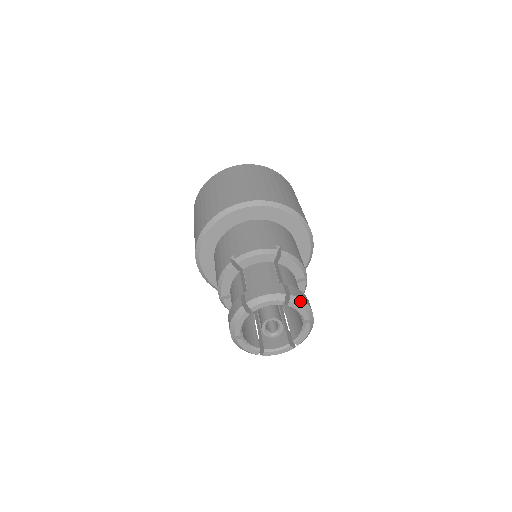
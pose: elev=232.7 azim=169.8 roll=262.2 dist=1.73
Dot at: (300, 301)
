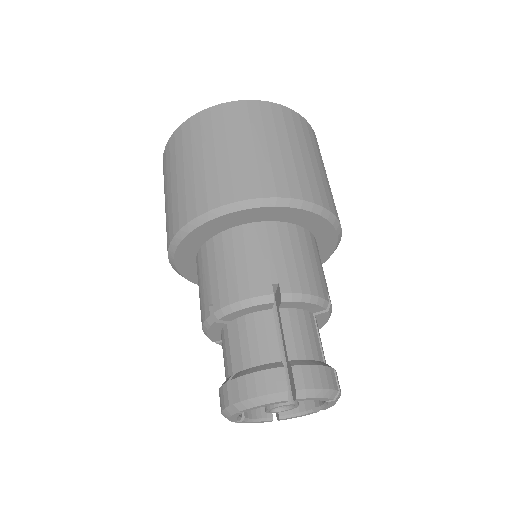
Dot at: occluded
